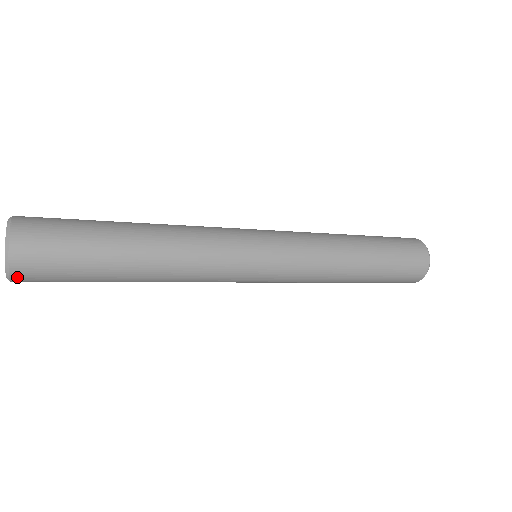
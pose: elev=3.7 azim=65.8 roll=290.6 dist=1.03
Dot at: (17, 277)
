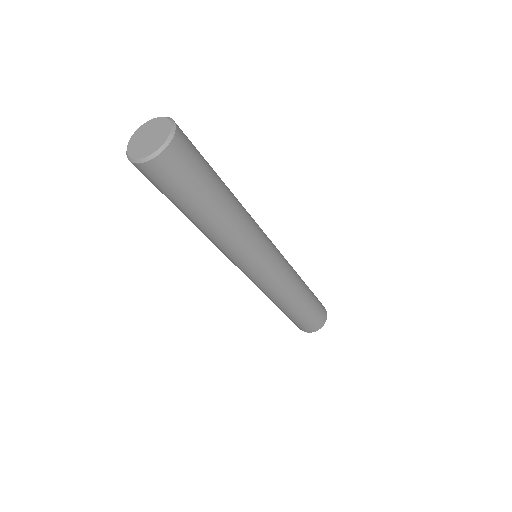
Dot at: (151, 165)
